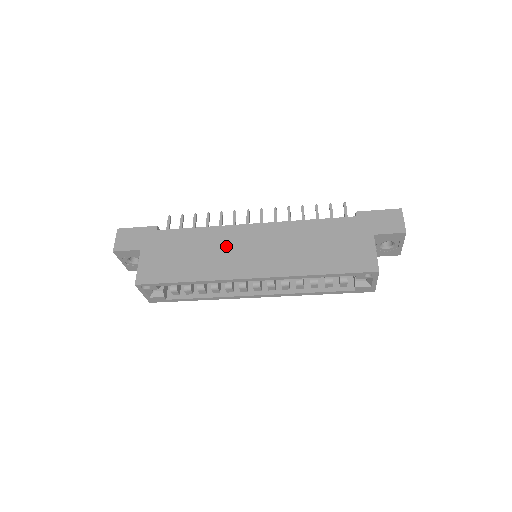
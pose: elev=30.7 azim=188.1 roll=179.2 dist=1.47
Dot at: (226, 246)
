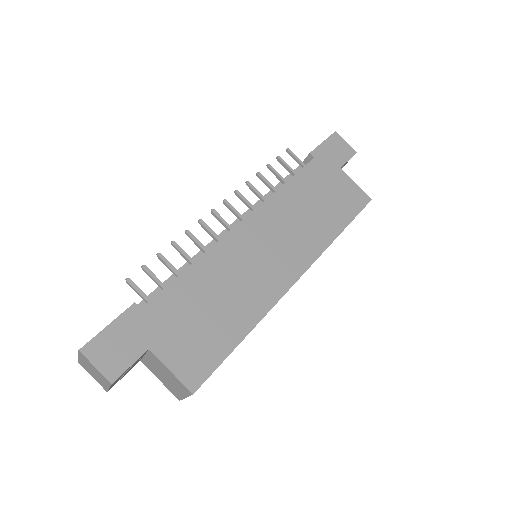
Dot at: (241, 266)
